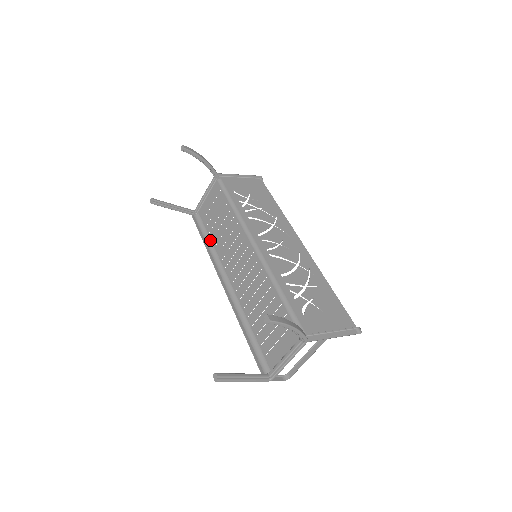
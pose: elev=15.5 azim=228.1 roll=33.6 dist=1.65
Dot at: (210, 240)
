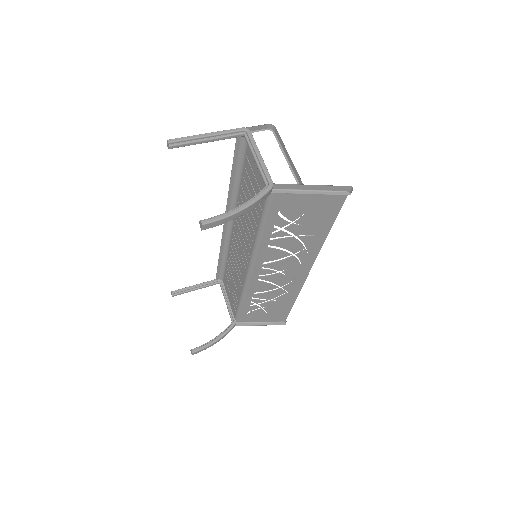
Dot at: (240, 181)
